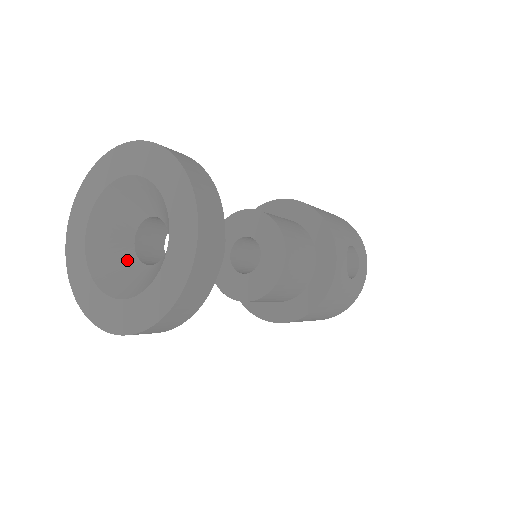
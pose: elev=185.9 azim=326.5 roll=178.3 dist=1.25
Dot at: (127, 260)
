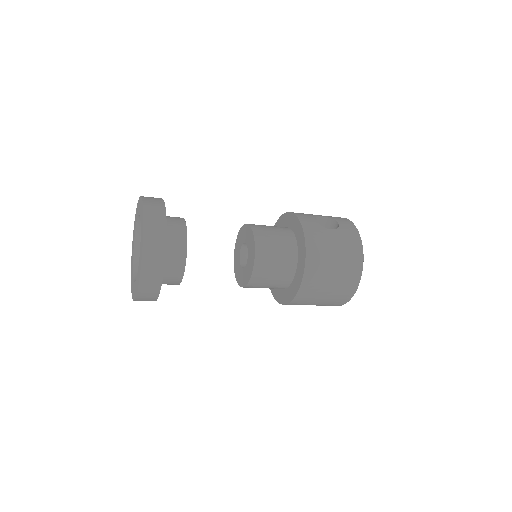
Dot at: occluded
